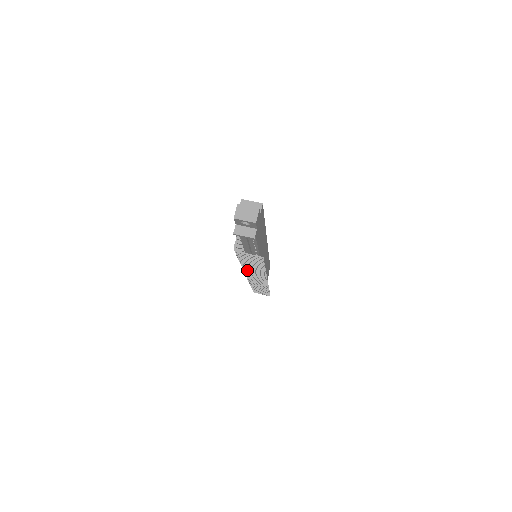
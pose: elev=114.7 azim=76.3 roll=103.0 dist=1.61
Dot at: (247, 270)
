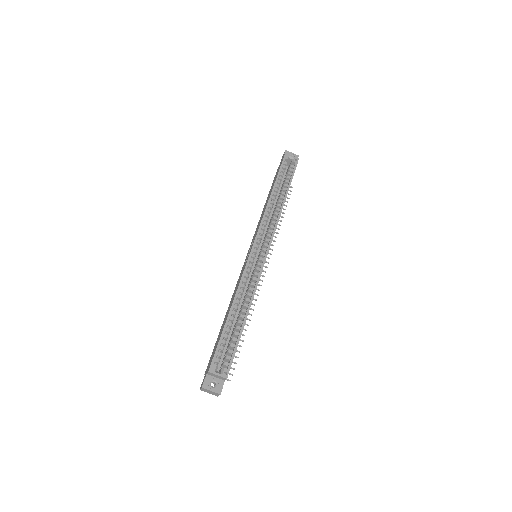
Dot at: occluded
